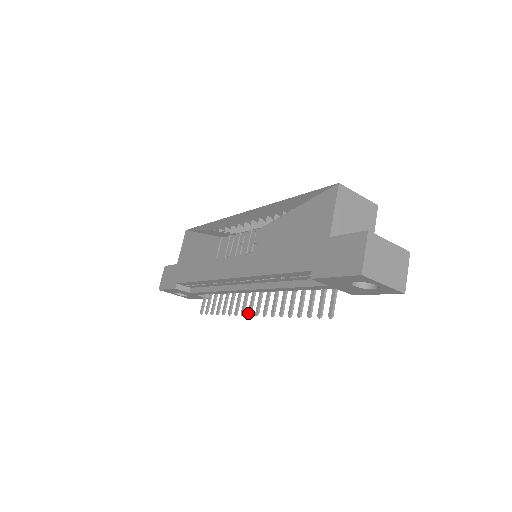
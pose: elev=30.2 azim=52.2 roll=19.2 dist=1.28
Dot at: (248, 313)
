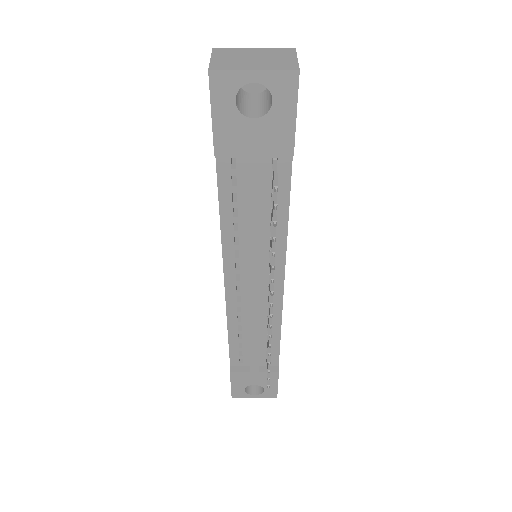
Dot at: occluded
